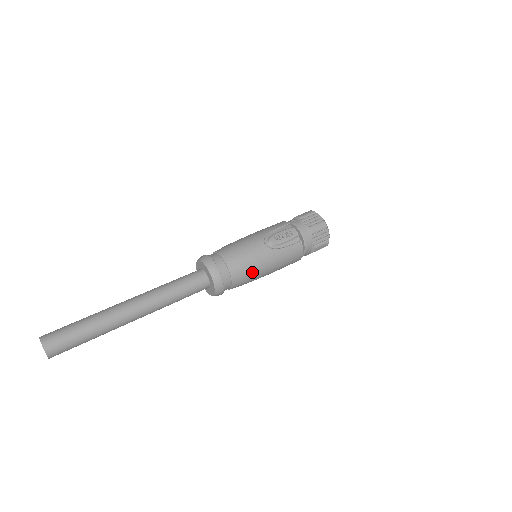
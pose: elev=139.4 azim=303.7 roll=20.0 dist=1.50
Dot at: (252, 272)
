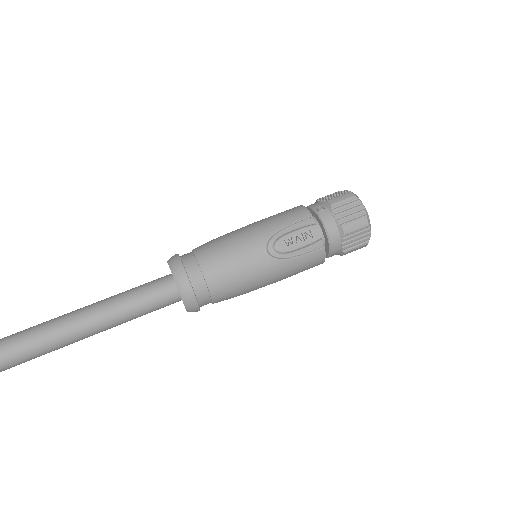
Dot at: (243, 289)
